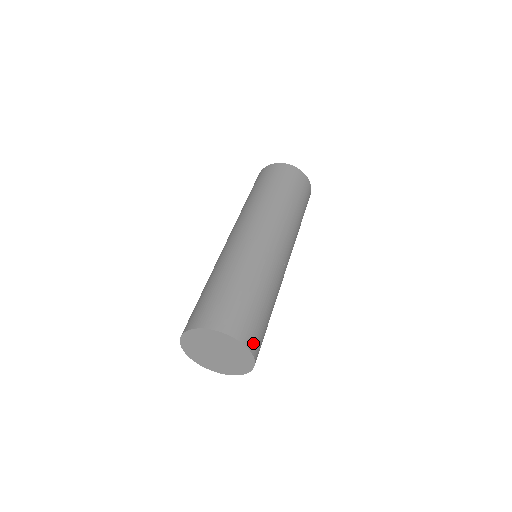
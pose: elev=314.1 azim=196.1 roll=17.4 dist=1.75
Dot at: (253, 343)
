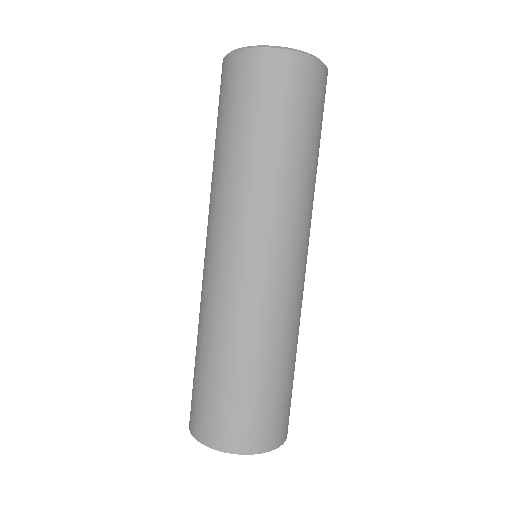
Dot at: (249, 441)
